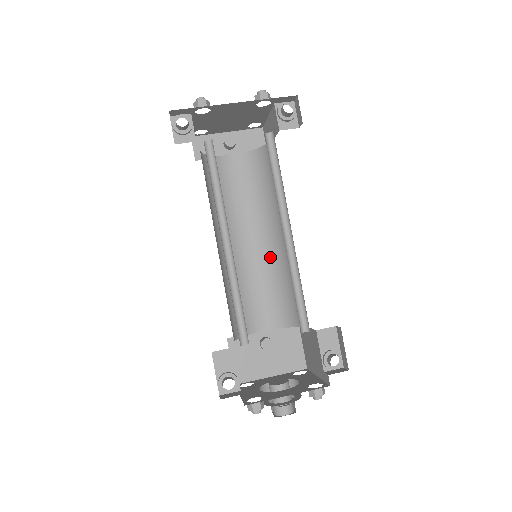
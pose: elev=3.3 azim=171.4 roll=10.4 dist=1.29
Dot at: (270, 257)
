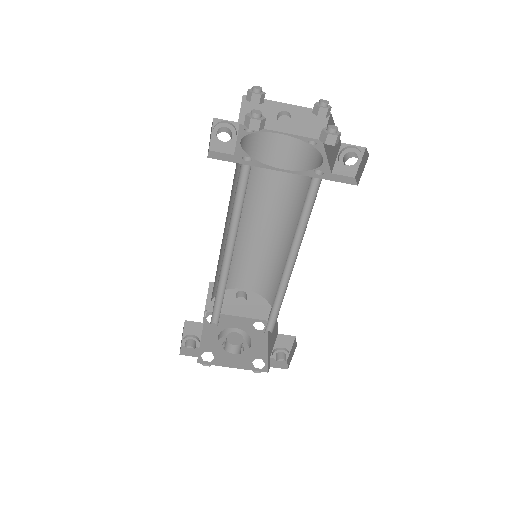
Dot at: (274, 243)
